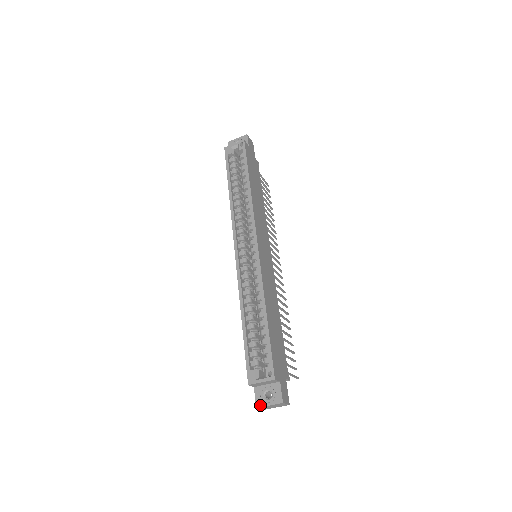
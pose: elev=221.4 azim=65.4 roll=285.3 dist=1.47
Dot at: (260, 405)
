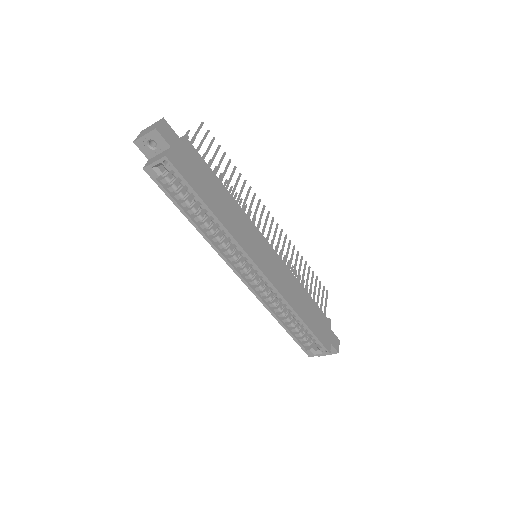
Dot at: occluded
